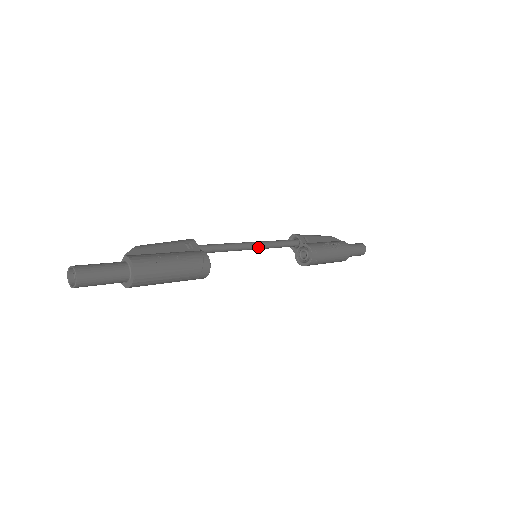
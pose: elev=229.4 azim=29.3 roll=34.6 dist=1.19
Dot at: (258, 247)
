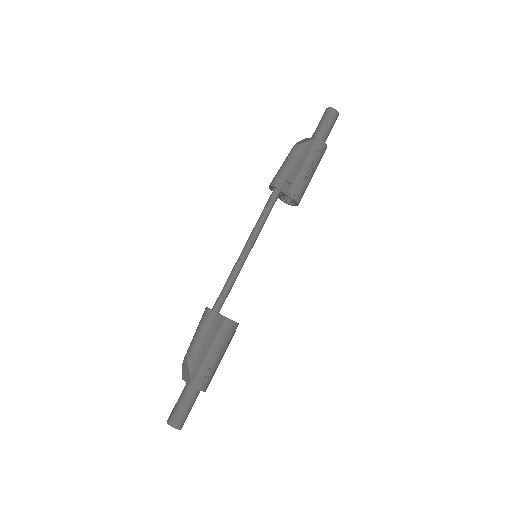
Dot at: occluded
